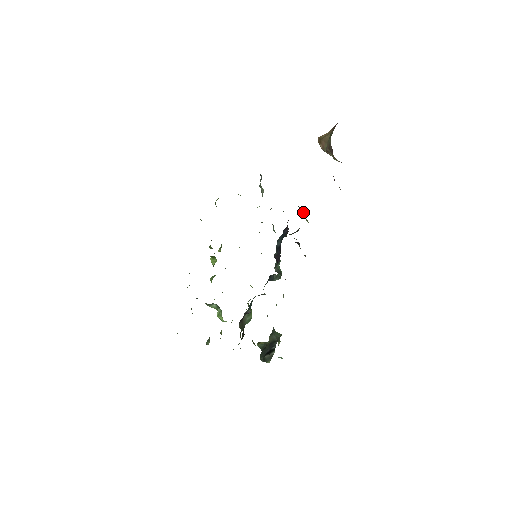
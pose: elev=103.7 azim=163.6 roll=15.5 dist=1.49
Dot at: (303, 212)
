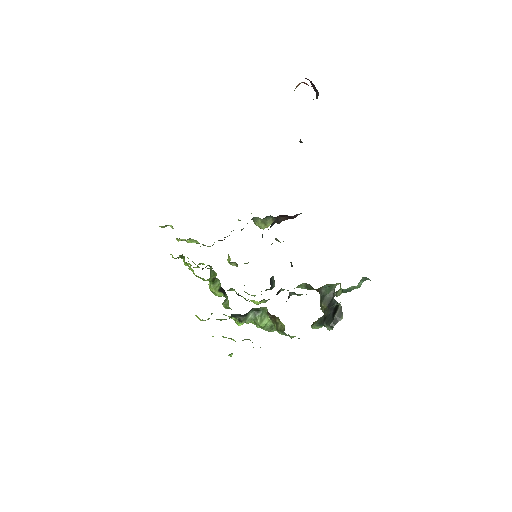
Dot at: (260, 221)
